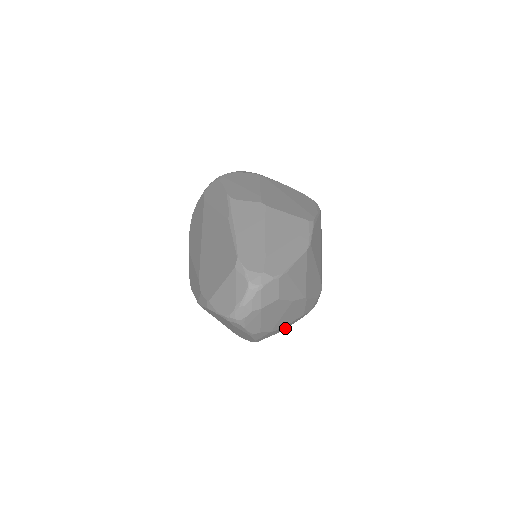
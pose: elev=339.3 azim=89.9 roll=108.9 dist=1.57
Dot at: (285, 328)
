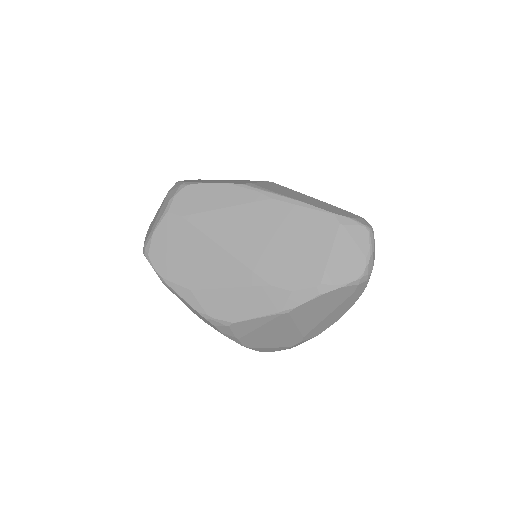
Dot at: occluded
